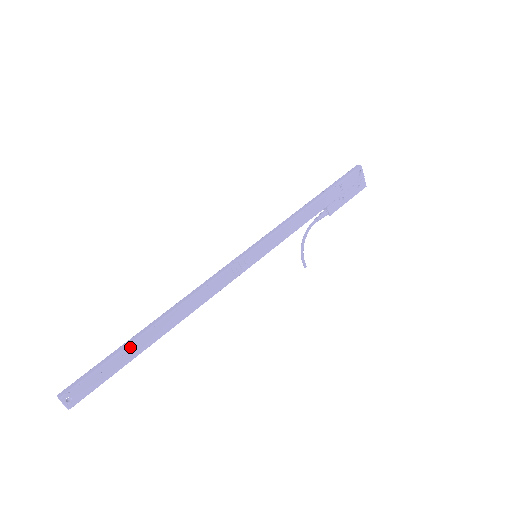
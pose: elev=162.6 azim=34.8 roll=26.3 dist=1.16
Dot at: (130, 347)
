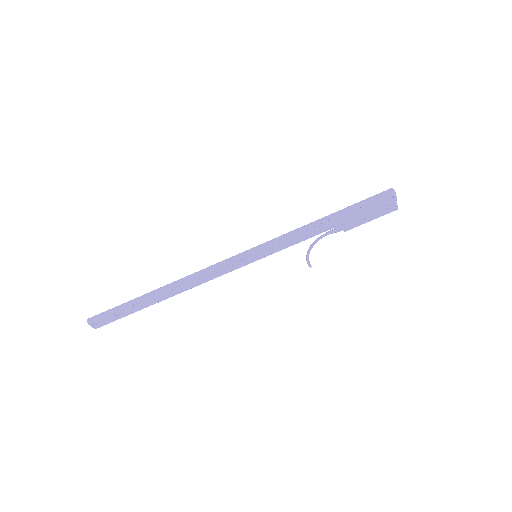
Dot at: (138, 303)
